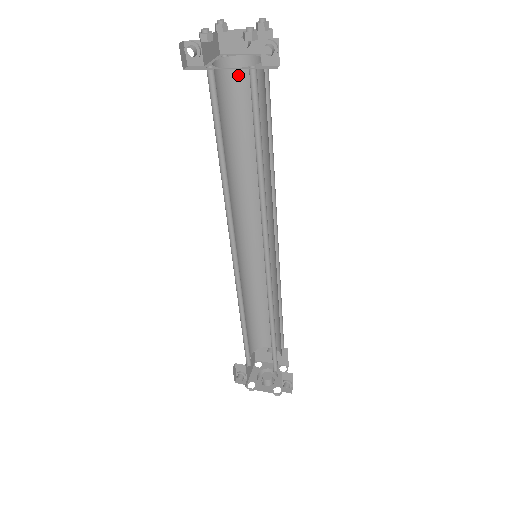
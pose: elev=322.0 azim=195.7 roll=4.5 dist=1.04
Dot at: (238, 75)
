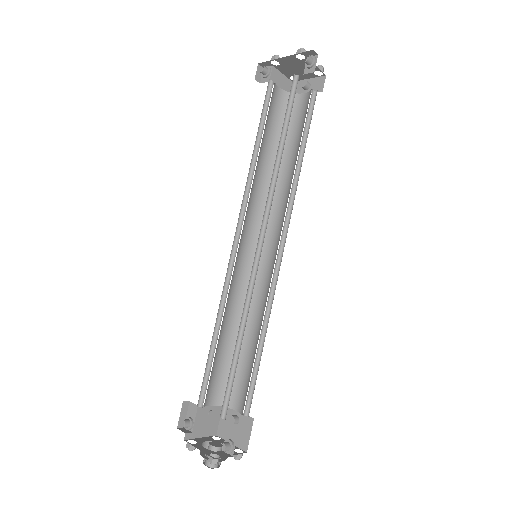
Dot at: (295, 107)
